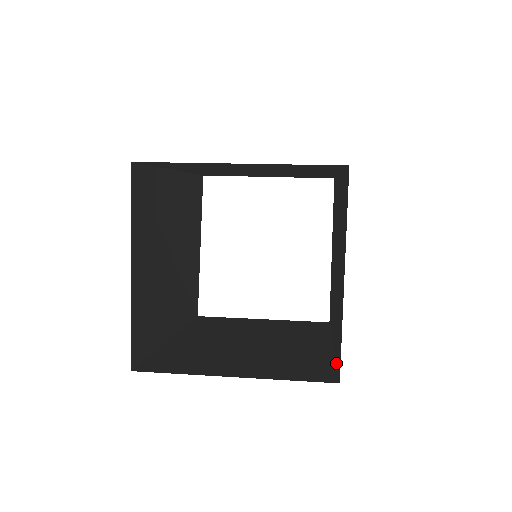
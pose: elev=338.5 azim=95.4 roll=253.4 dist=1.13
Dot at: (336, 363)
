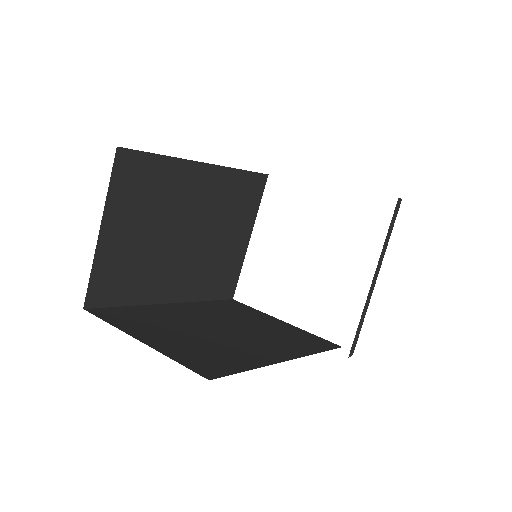
Dot at: (248, 369)
